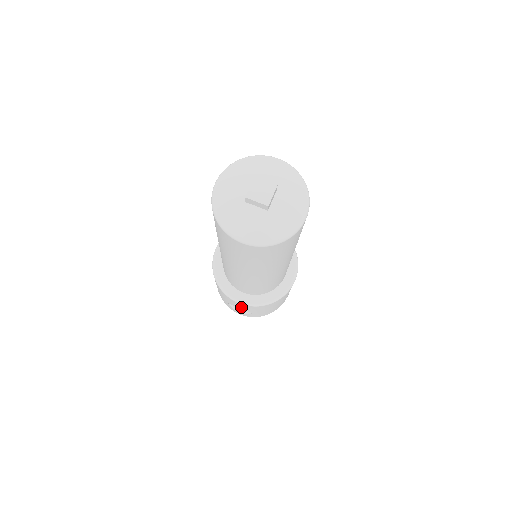
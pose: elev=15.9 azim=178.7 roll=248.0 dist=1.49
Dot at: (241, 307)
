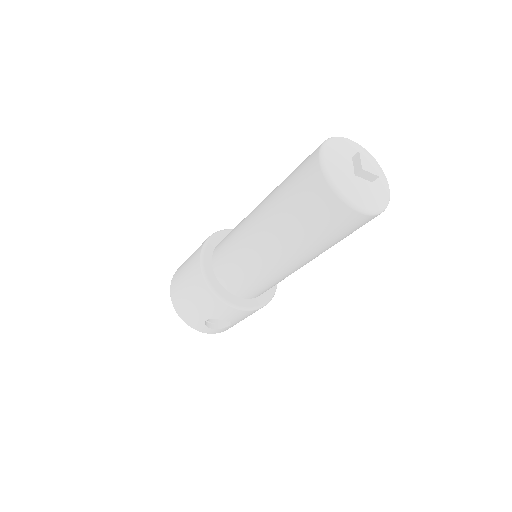
Dot at: (232, 317)
